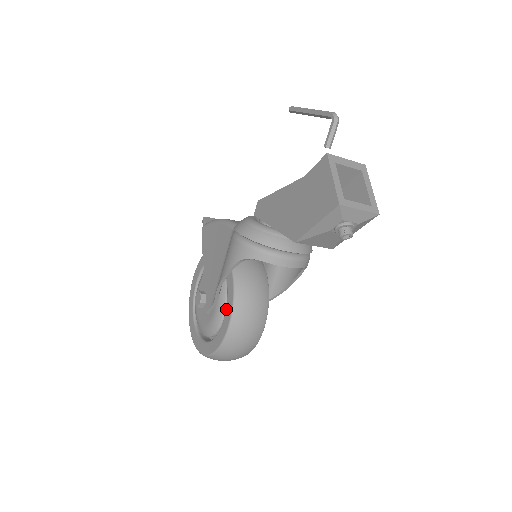
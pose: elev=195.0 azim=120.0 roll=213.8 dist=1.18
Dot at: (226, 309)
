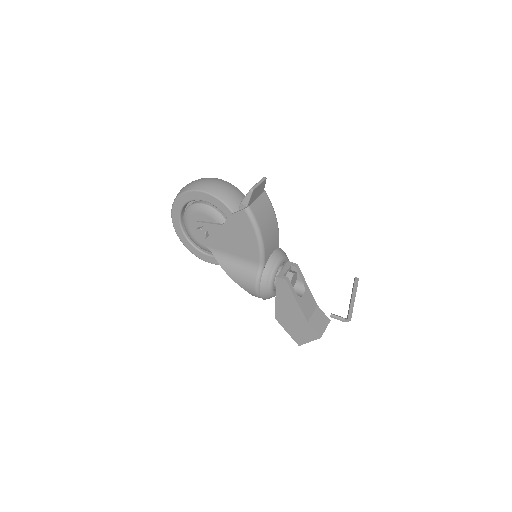
Dot at: occluded
